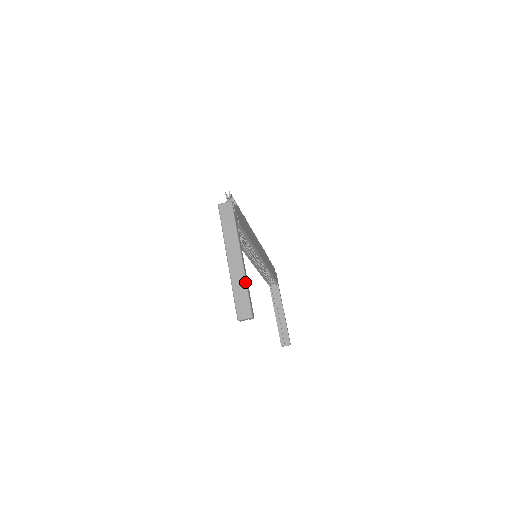
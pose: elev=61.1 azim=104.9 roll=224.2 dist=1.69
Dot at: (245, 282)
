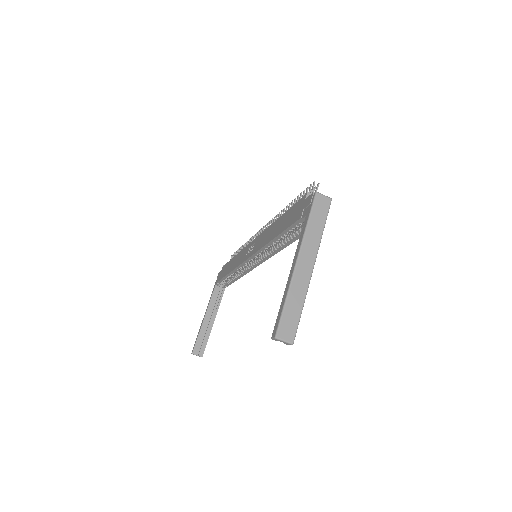
Dot at: (304, 298)
